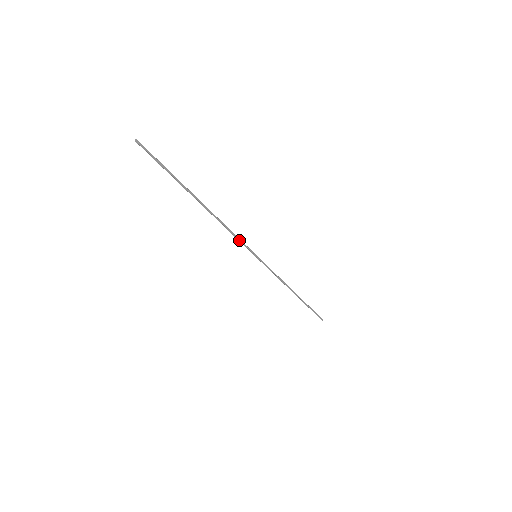
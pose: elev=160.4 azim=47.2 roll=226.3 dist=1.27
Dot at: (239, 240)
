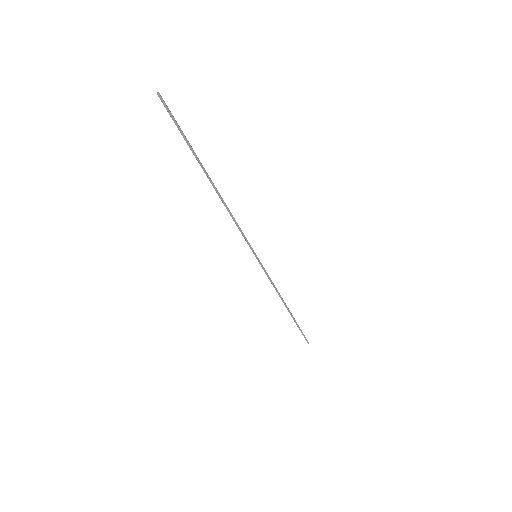
Dot at: (242, 234)
